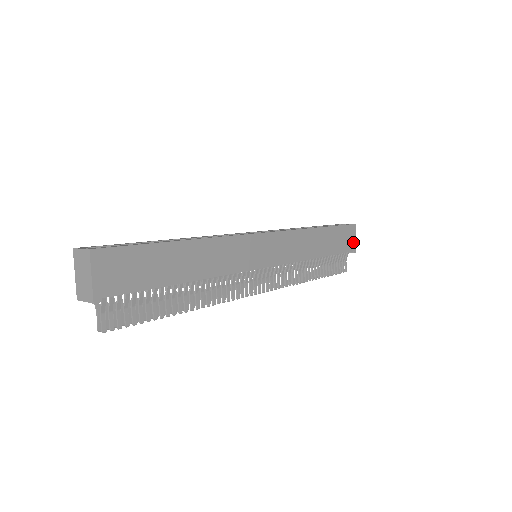
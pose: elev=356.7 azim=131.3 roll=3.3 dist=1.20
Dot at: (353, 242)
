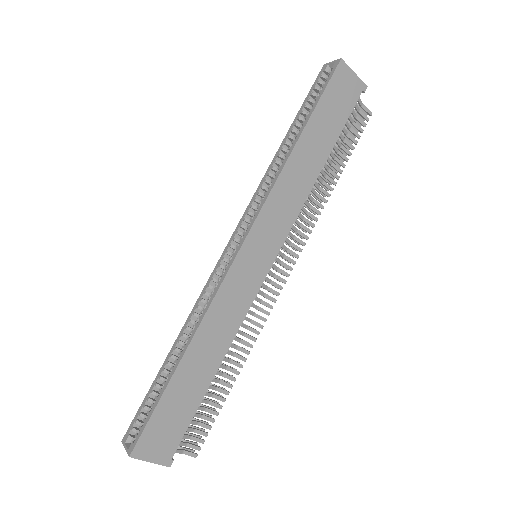
Dot at: (354, 82)
